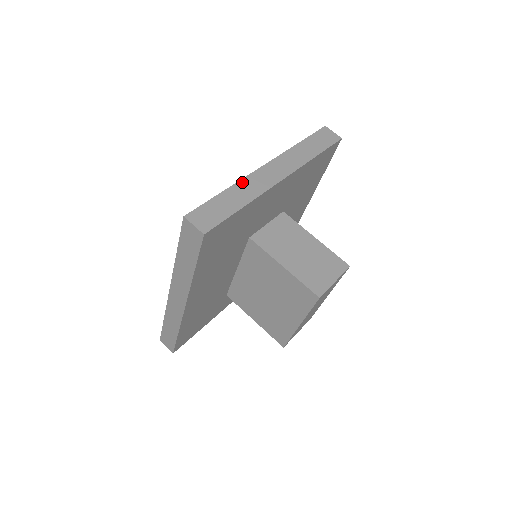
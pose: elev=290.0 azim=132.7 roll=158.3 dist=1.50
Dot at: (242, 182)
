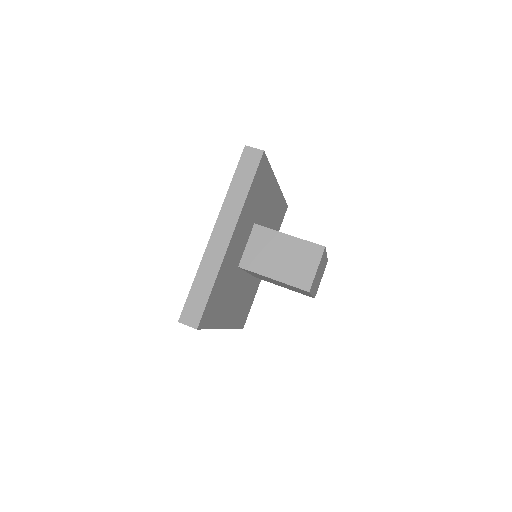
Dot at: (203, 263)
